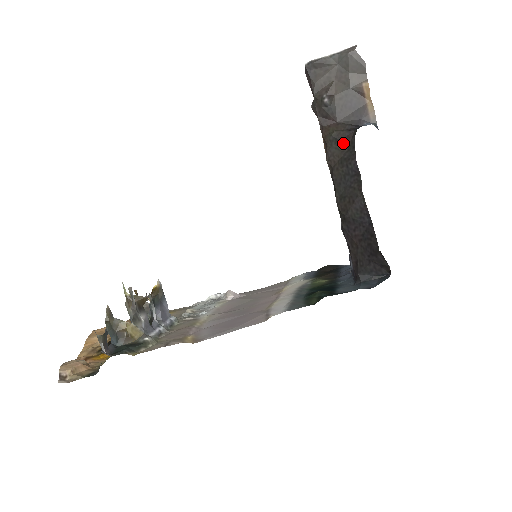
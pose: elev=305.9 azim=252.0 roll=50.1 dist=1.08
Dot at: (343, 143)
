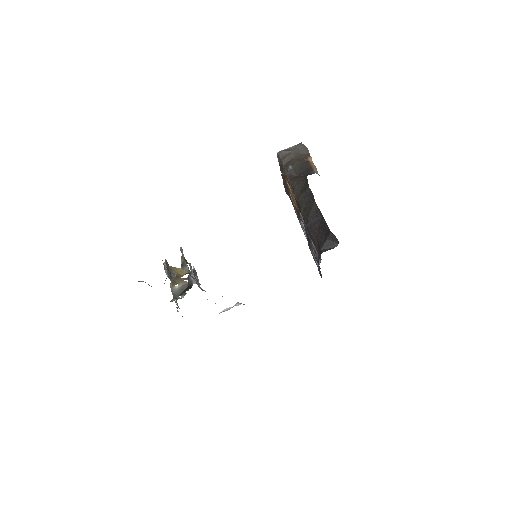
Dot at: (301, 183)
